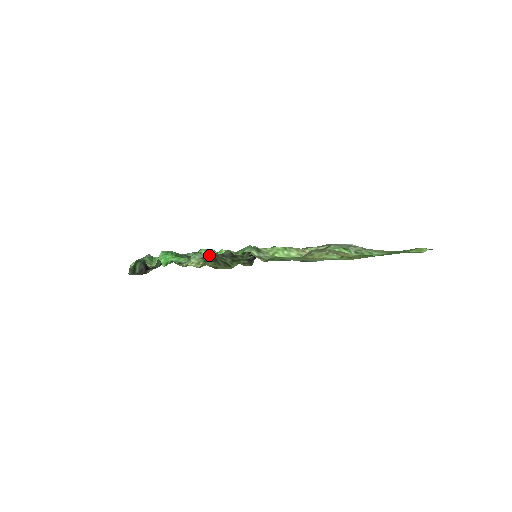
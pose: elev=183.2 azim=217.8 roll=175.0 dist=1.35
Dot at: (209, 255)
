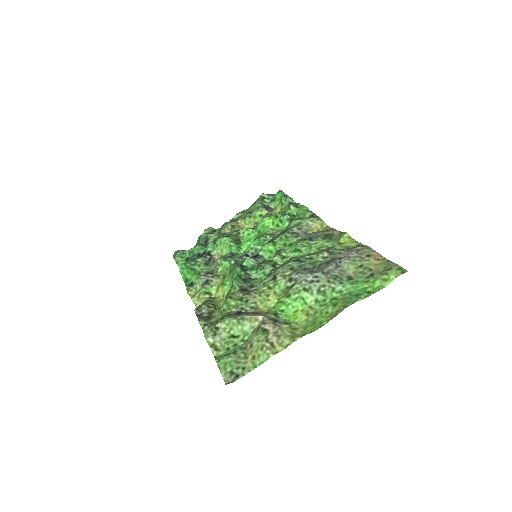
Dot at: (195, 308)
